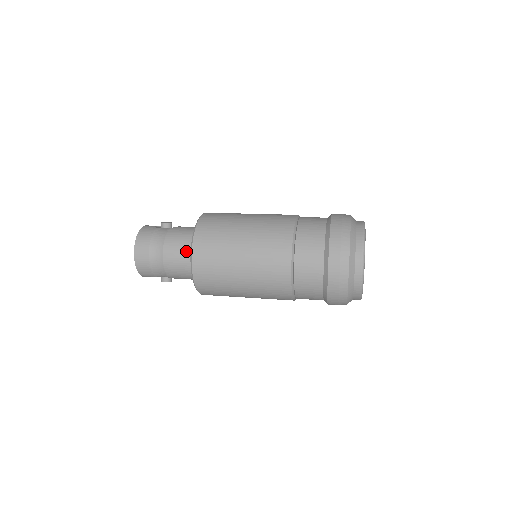
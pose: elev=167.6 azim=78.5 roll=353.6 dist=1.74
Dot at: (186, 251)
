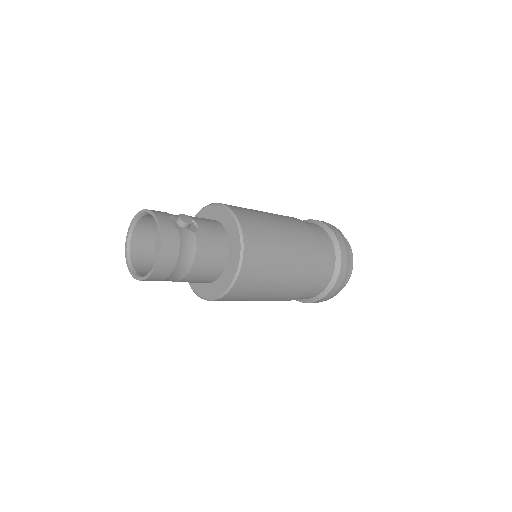
Dot at: (216, 270)
